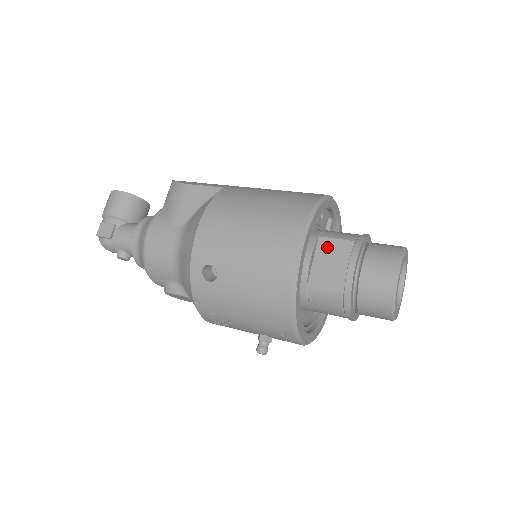
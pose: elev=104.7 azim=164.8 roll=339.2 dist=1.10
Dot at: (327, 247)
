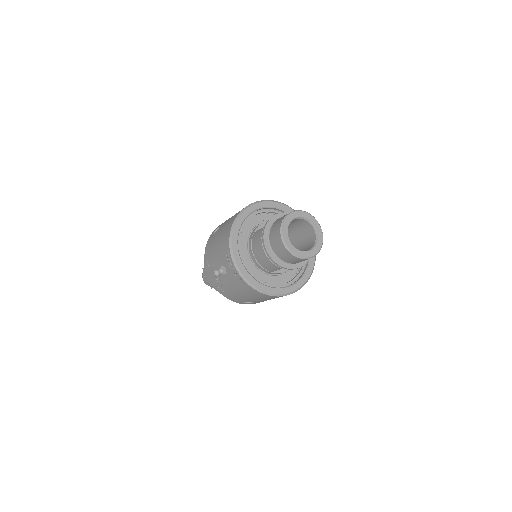
Dot at: occluded
